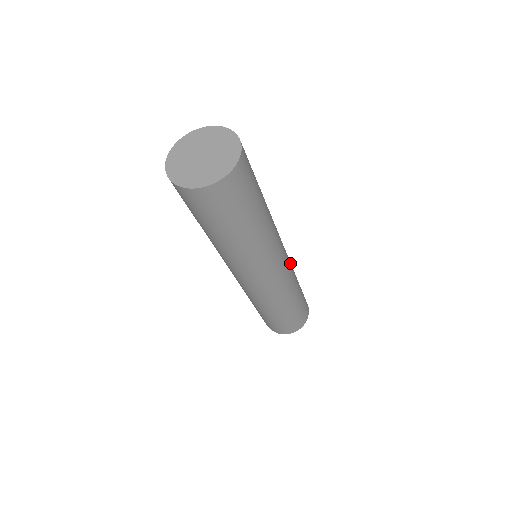
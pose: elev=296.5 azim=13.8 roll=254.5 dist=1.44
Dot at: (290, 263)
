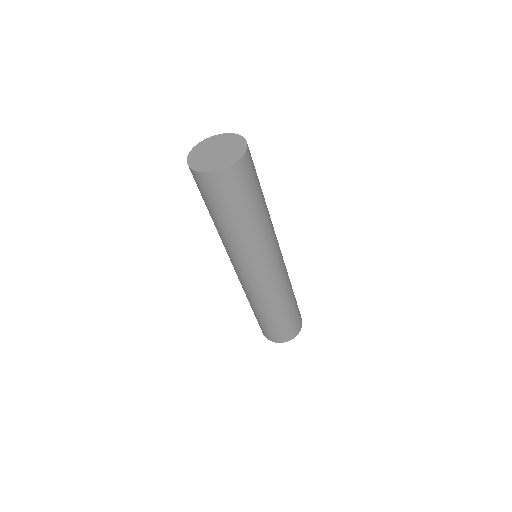
Dot at: (281, 282)
